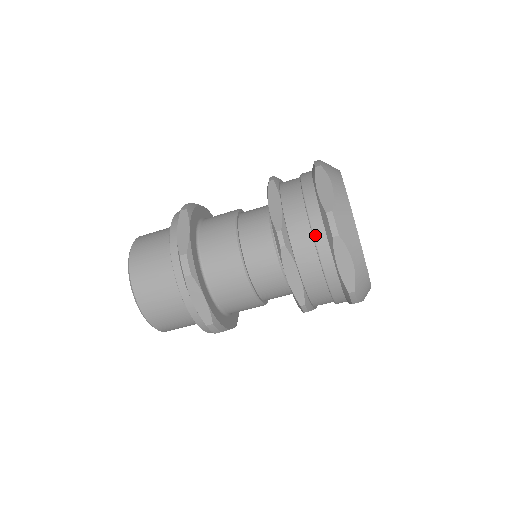
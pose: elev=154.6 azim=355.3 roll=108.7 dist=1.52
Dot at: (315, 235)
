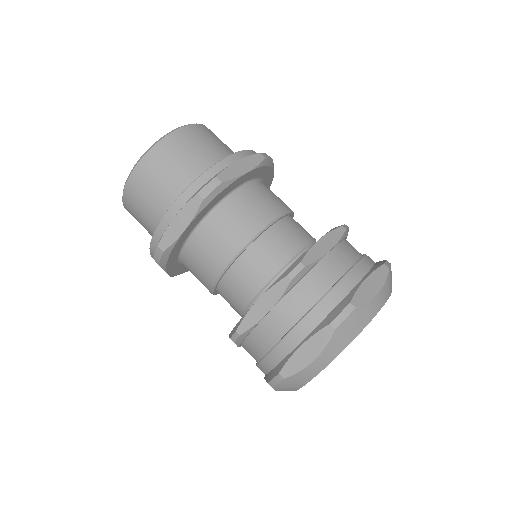
Dot at: (264, 361)
